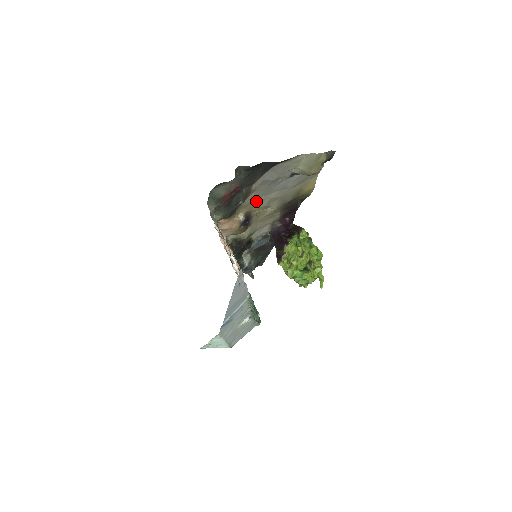
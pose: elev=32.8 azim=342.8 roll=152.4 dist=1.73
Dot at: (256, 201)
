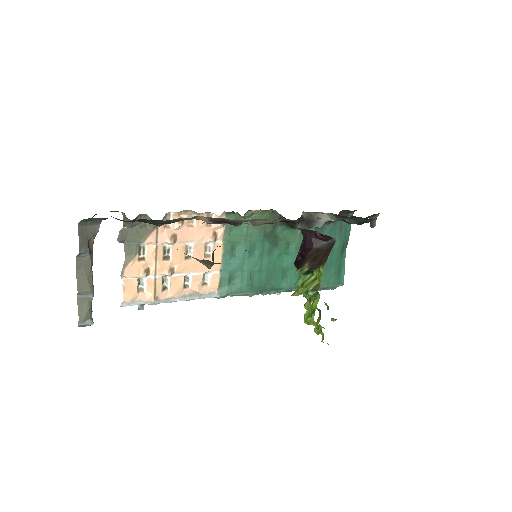
Dot at: occluded
